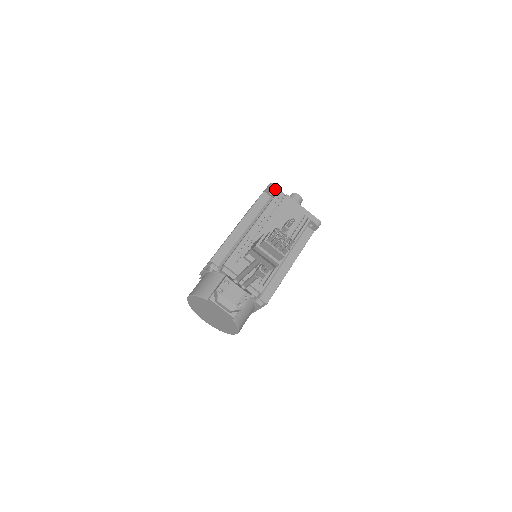
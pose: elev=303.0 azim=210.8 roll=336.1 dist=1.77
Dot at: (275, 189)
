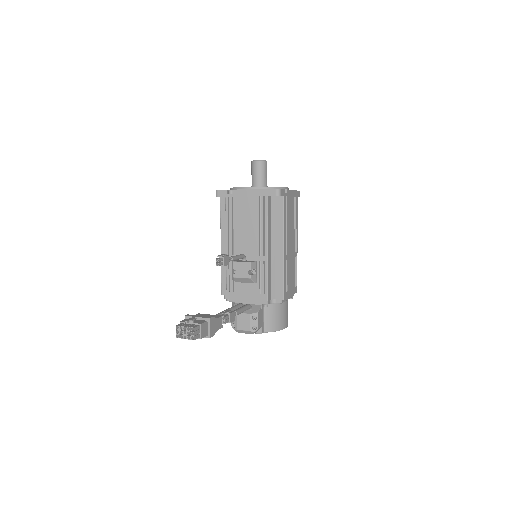
Dot at: (221, 194)
